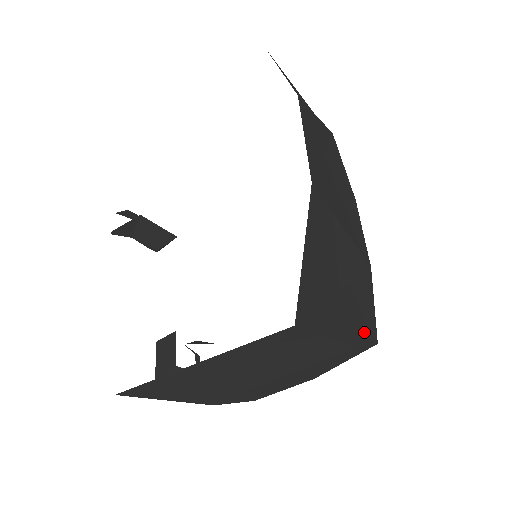
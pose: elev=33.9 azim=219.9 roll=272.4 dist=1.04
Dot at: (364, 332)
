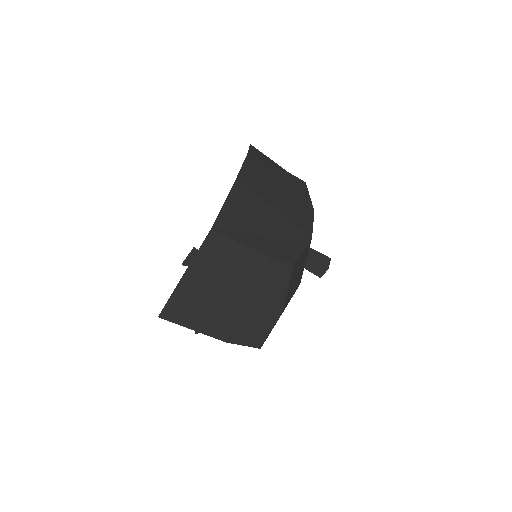
Dot at: (280, 255)
